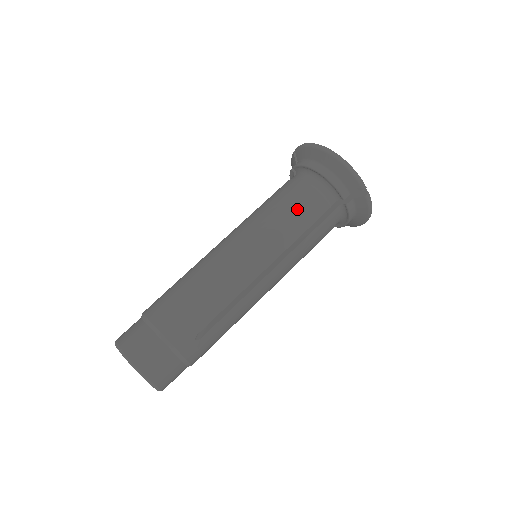
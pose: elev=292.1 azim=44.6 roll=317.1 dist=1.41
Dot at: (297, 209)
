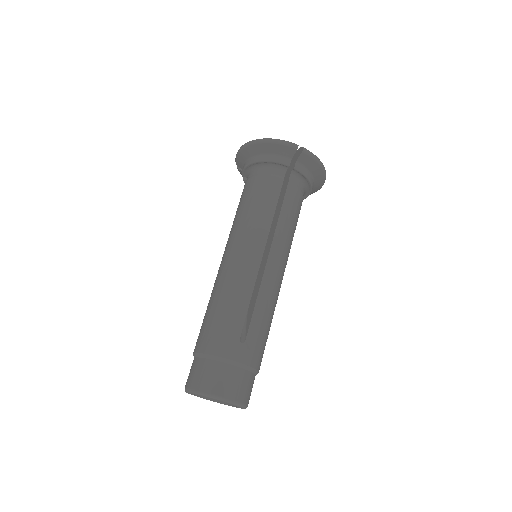
Dot at: (258, 197)
